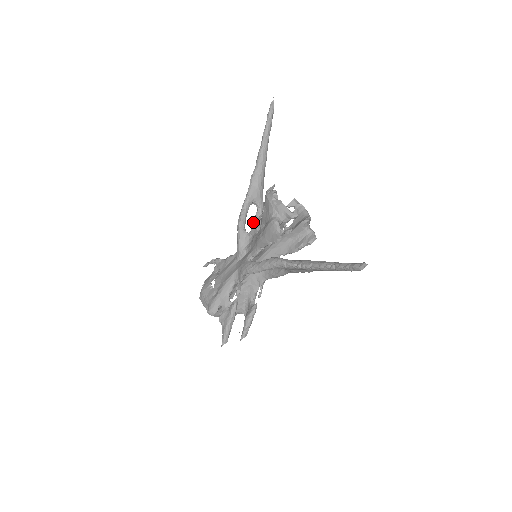
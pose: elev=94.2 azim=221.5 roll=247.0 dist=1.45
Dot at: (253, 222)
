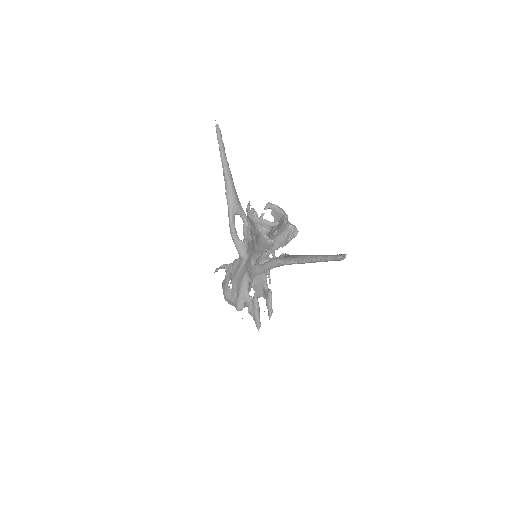
Dot at: (243, 232)
